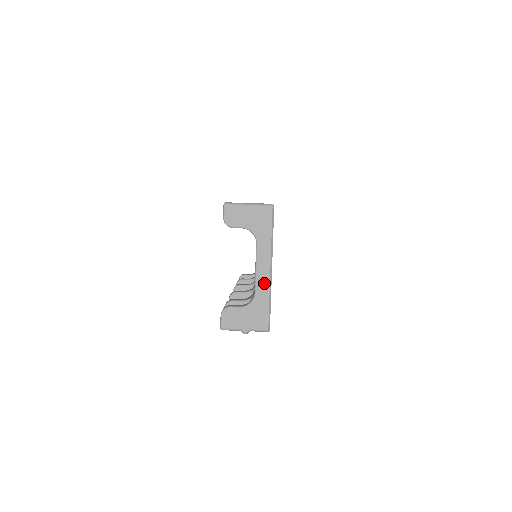
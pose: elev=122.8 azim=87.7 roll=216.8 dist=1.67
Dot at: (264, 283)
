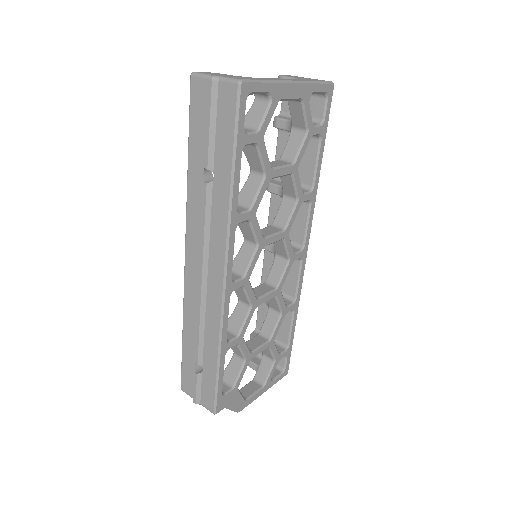
Dot at: (276, 79)
